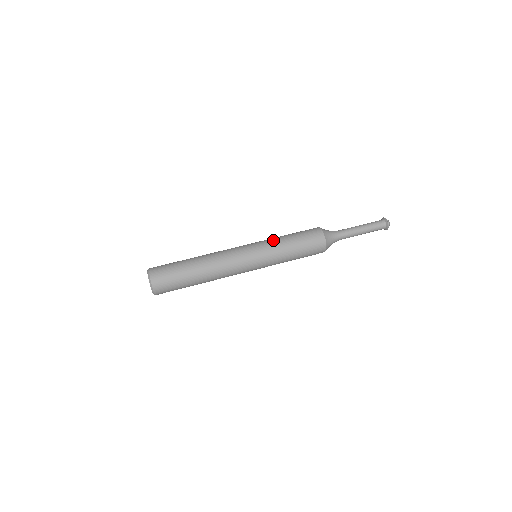
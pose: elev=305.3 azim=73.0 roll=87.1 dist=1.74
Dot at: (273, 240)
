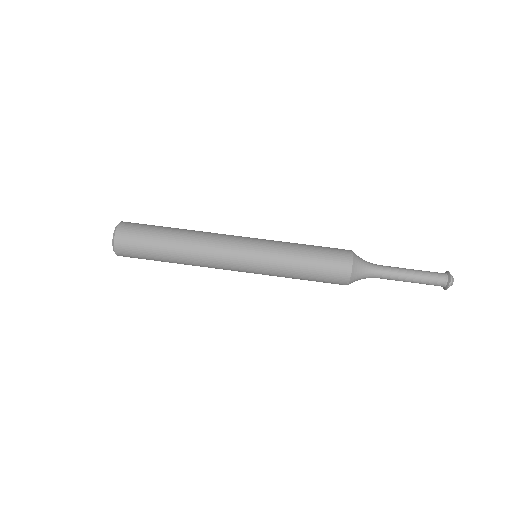
Dot at: (283, 247)
